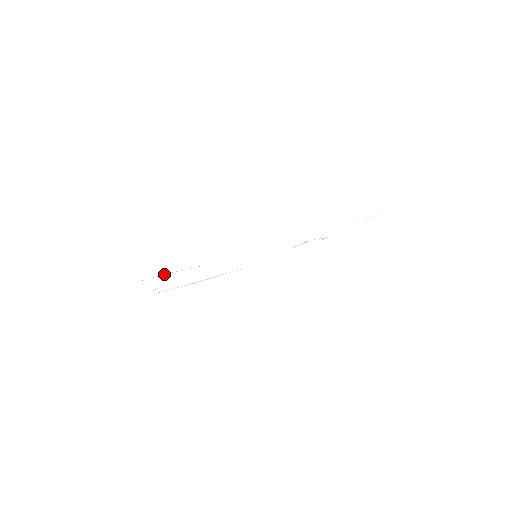
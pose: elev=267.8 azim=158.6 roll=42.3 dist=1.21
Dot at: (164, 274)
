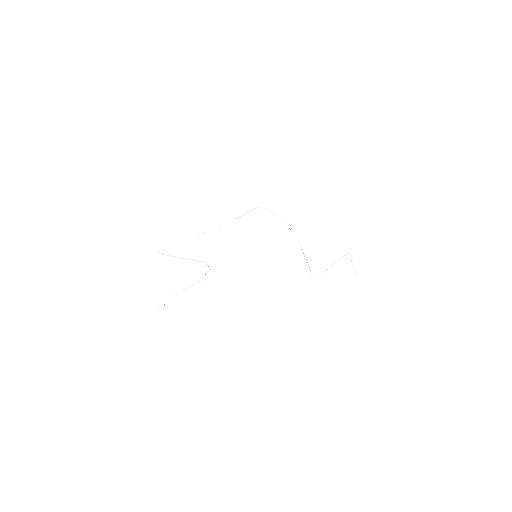
Dot at: (172, 296)
